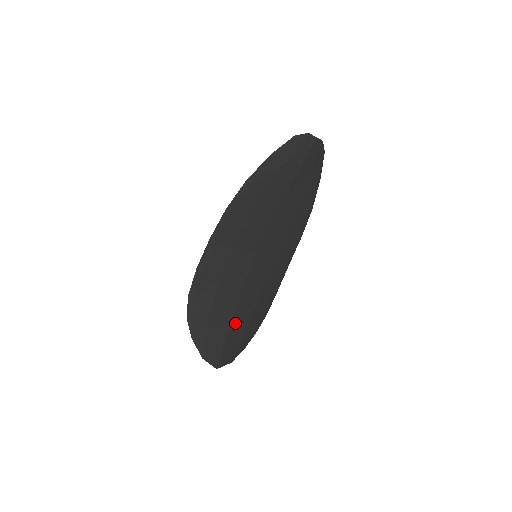
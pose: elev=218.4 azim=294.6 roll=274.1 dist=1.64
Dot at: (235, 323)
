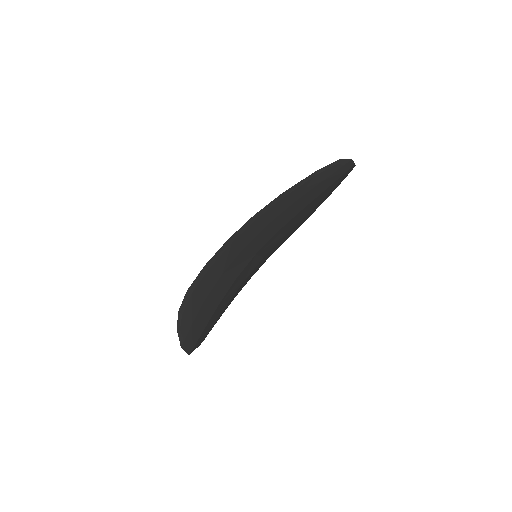
Dot at: (215, 313)
